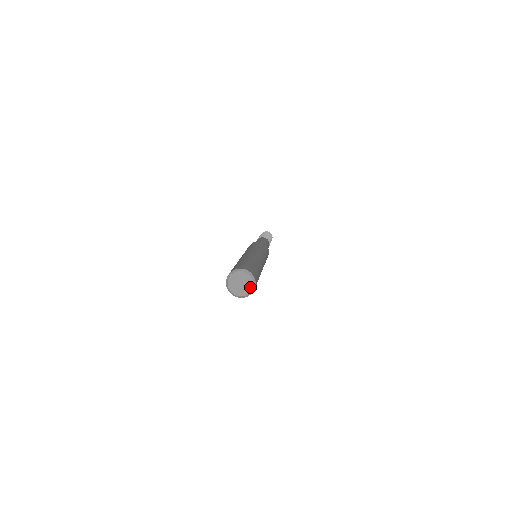
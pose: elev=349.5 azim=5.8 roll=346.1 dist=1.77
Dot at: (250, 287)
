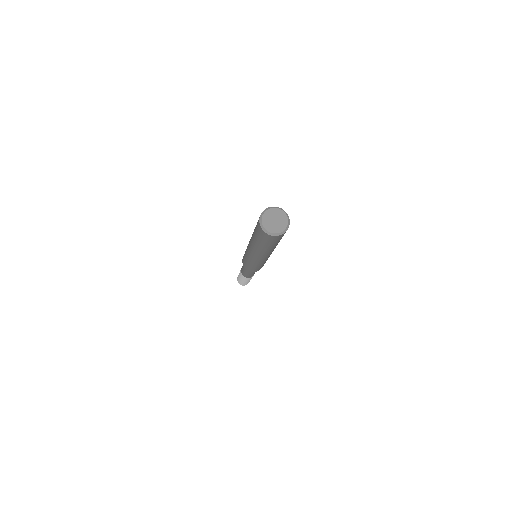
Dot at: (285, 221)
